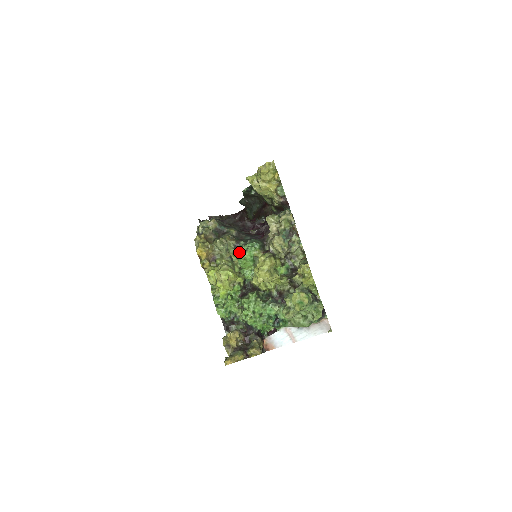
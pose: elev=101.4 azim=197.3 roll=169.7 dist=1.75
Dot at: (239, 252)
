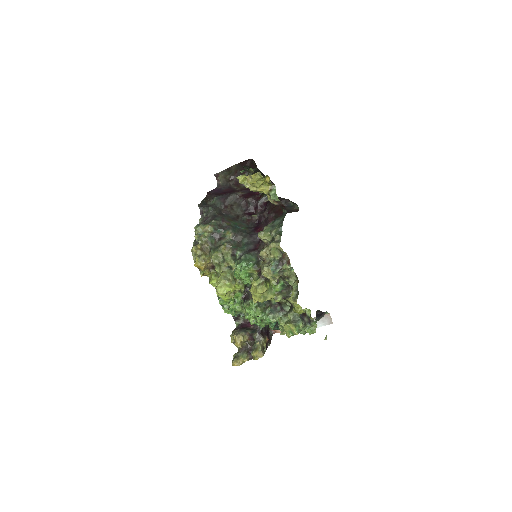
Dot at: (235, 267)
